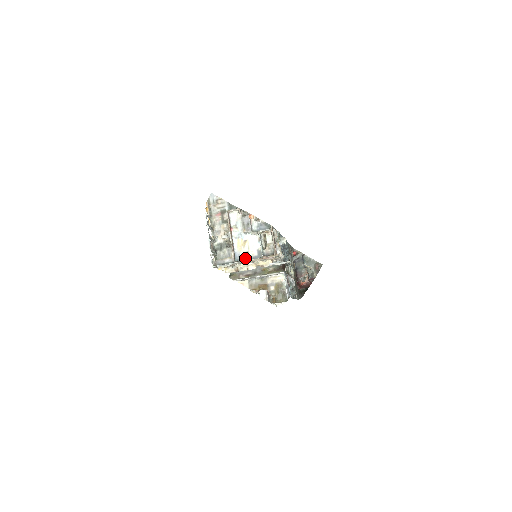
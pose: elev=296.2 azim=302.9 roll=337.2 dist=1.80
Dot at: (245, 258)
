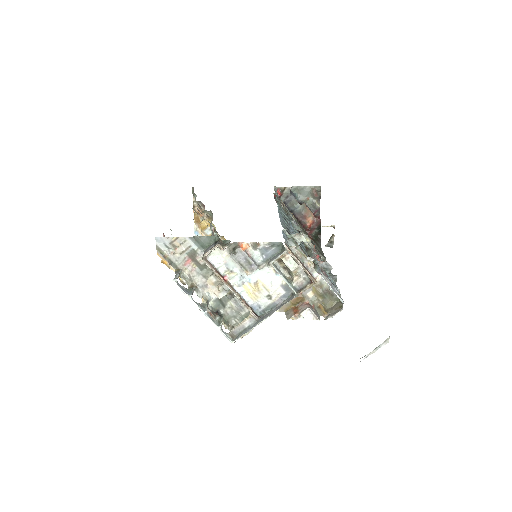
Dot at: (270, 305)
